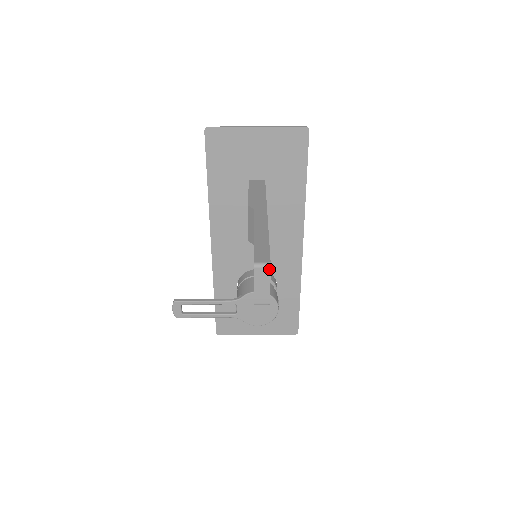
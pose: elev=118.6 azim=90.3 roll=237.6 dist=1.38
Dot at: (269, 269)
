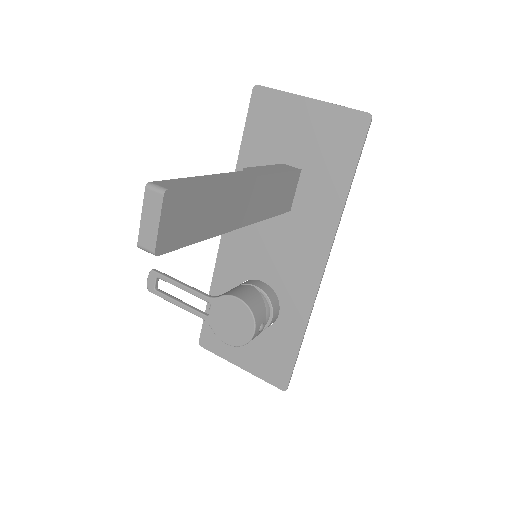
Dot at: (162, 197)
